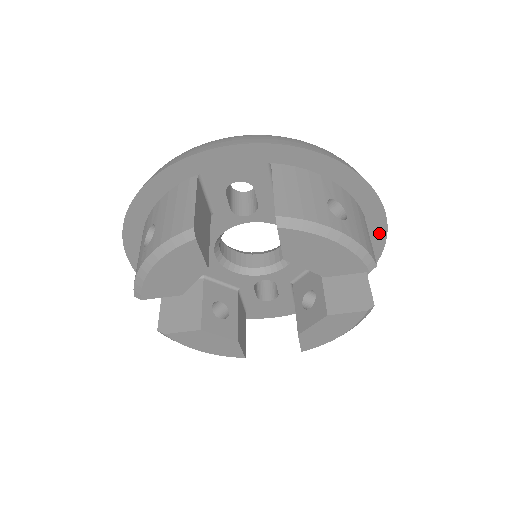
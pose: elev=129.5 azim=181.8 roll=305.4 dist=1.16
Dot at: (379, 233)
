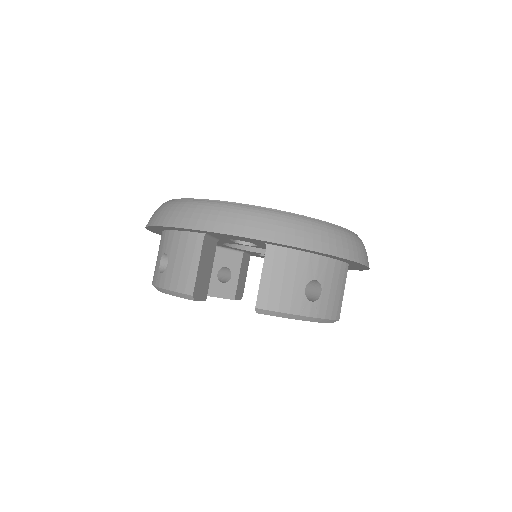
Dot at: (362, 268)
